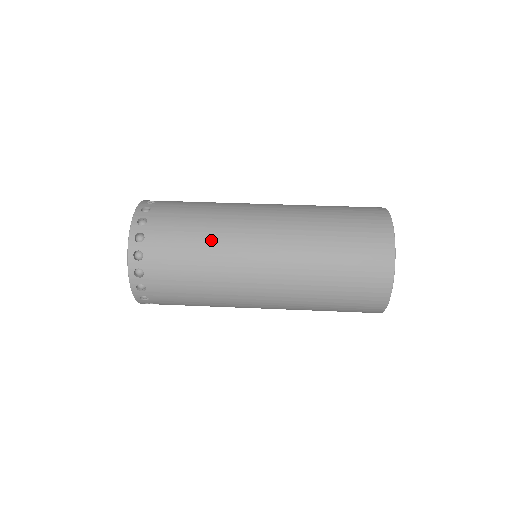
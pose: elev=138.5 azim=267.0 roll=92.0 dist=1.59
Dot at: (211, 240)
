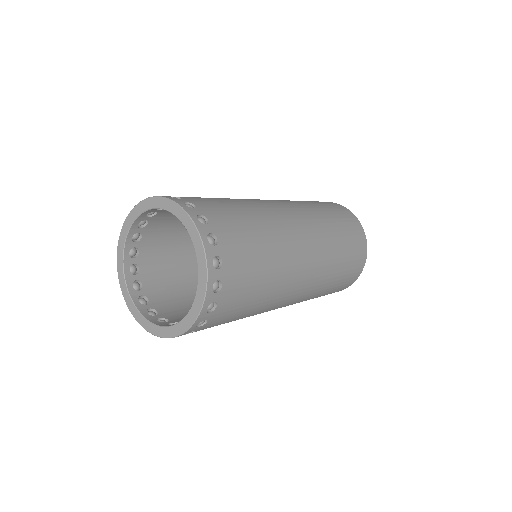
Dot at: (250, 206)
